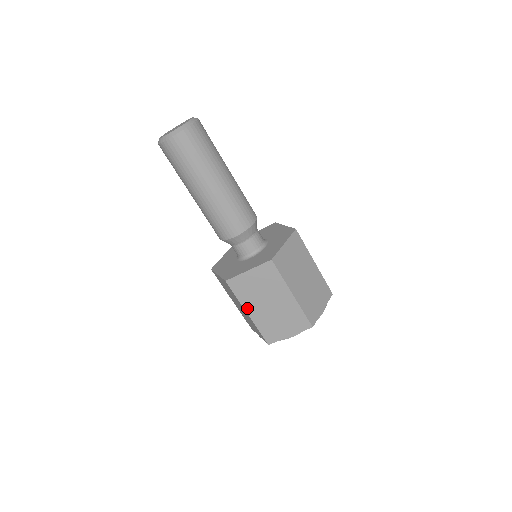
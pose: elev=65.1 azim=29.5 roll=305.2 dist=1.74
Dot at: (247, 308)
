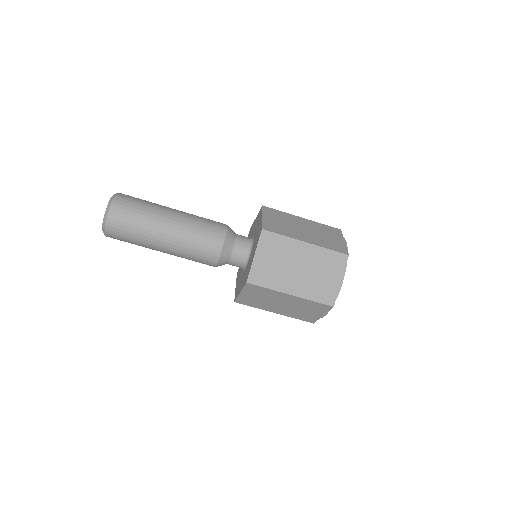
Dot at: (269, 310)
